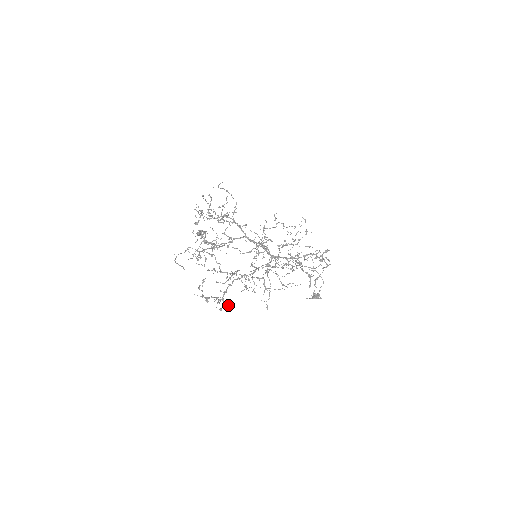
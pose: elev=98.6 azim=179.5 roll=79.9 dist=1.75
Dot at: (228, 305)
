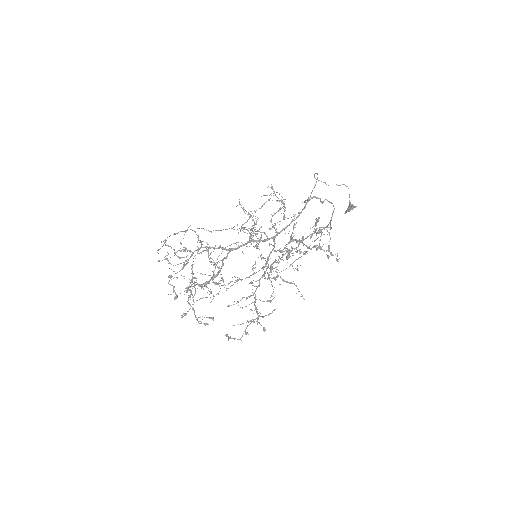
Dot at: (268, 314)
